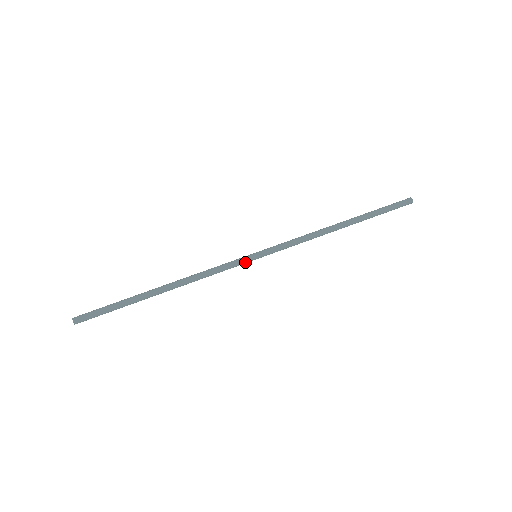
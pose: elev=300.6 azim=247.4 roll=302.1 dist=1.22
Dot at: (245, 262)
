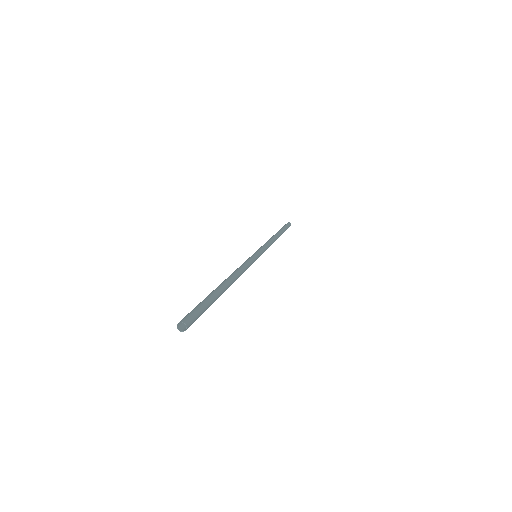
Dot at: (255, 258)
